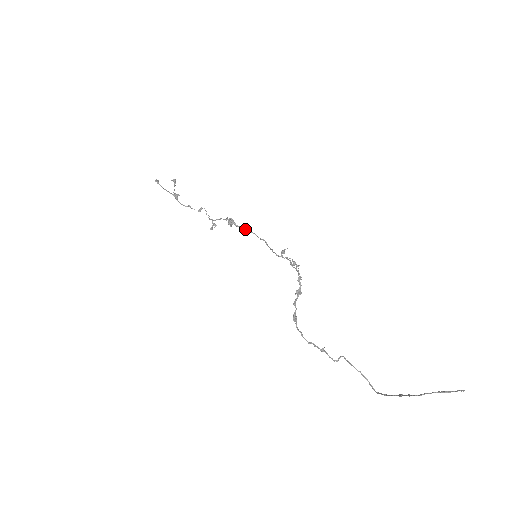
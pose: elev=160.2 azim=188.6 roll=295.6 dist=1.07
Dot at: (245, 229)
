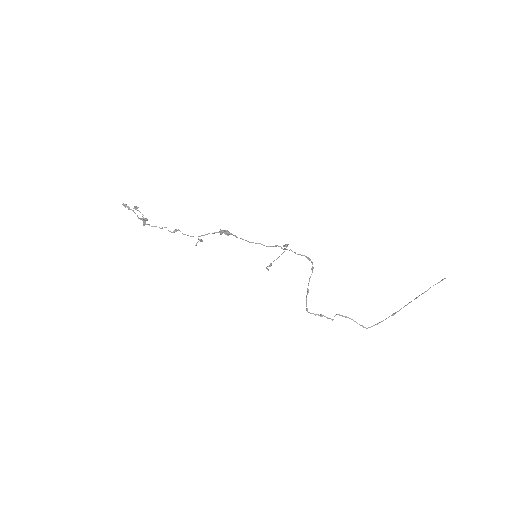
Dot at: occluded
